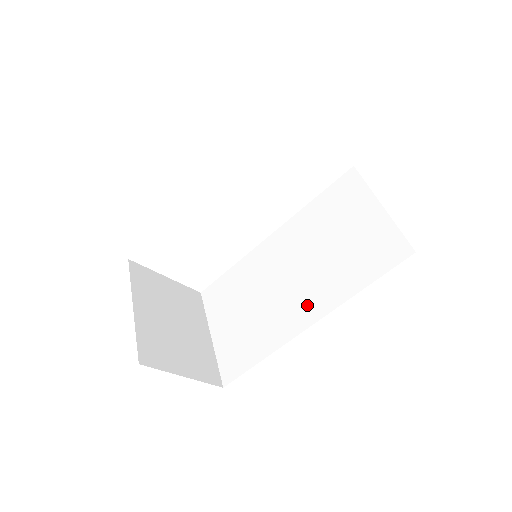
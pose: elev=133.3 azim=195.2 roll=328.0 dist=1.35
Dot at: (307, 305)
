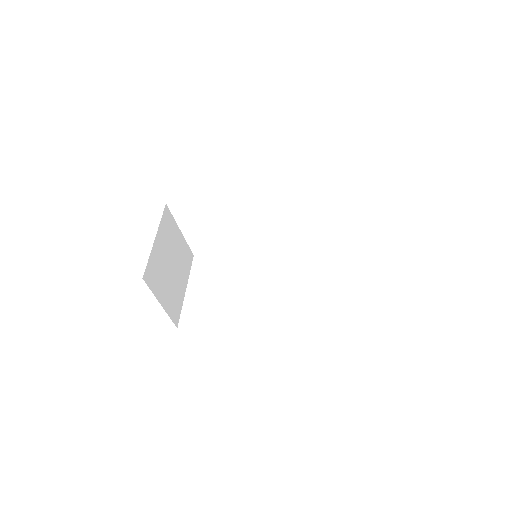
Dot at: (268, 307)
